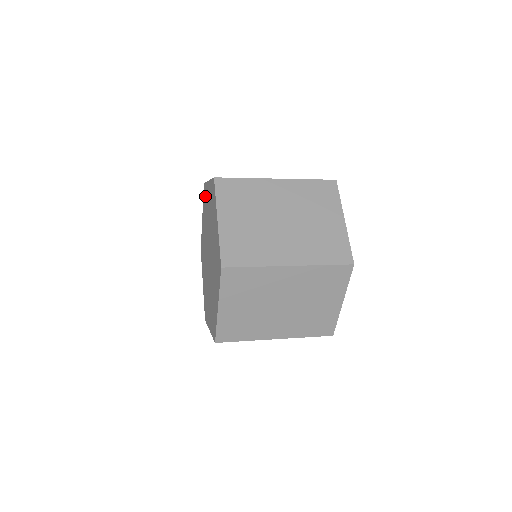
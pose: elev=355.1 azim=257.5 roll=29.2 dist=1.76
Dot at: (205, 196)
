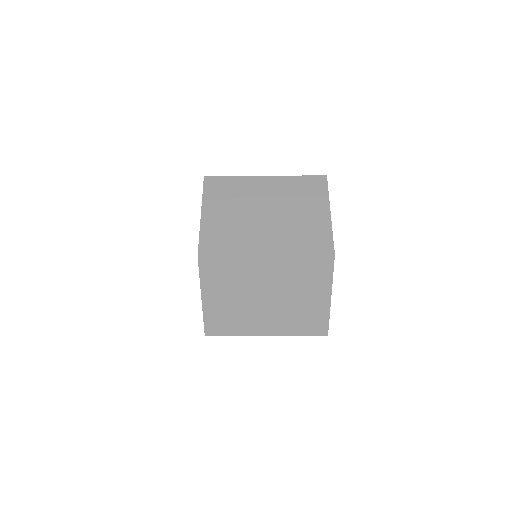
Dot at: occluded
